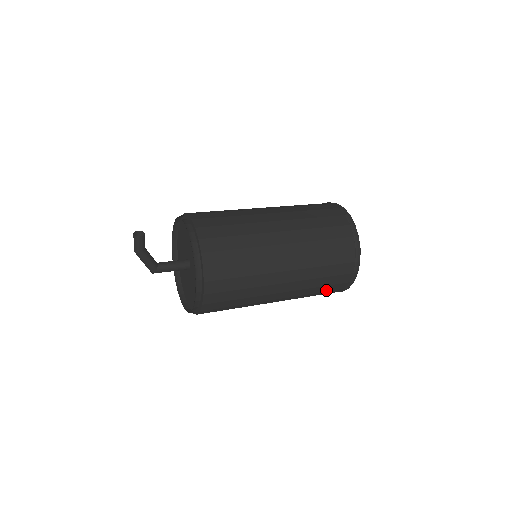
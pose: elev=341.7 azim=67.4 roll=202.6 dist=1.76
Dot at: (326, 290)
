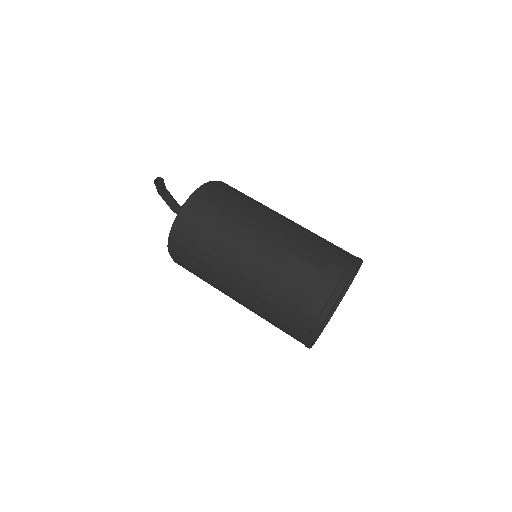
Dot at: occluded
